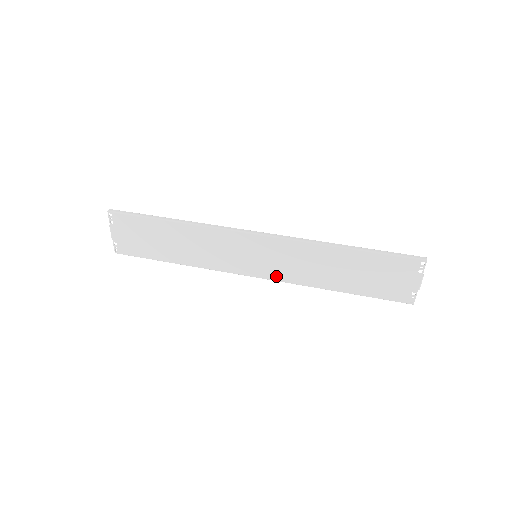
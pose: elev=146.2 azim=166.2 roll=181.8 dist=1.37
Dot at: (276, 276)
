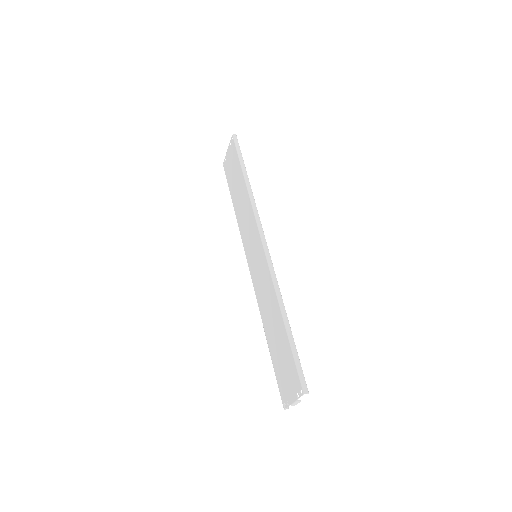
Dot at: (254, 282)
